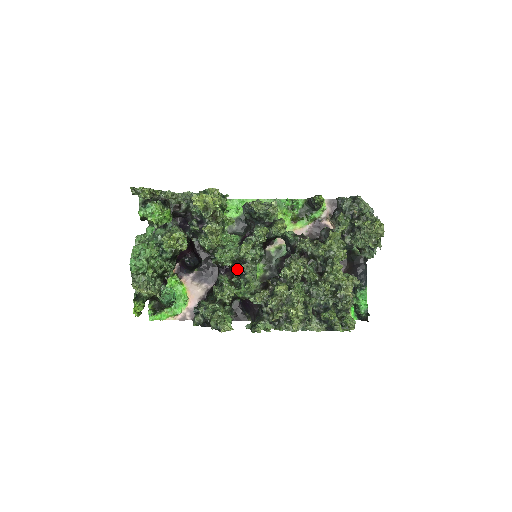
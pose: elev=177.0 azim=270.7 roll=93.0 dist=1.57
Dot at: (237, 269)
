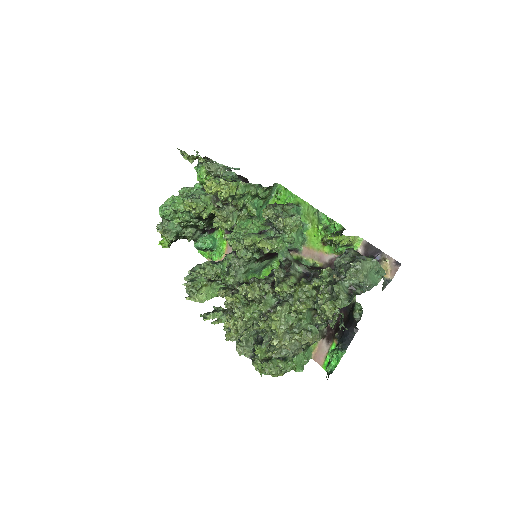
Dot at: occluded
